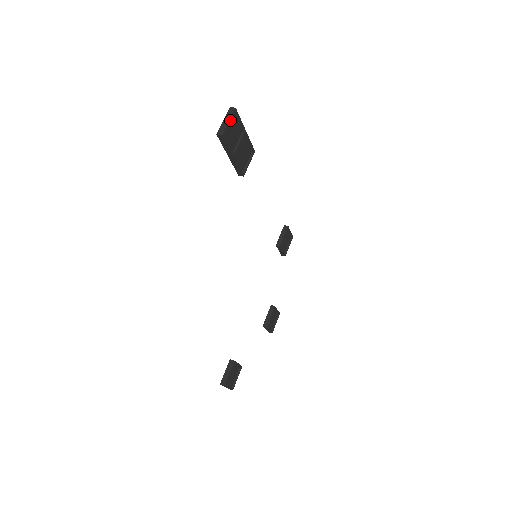
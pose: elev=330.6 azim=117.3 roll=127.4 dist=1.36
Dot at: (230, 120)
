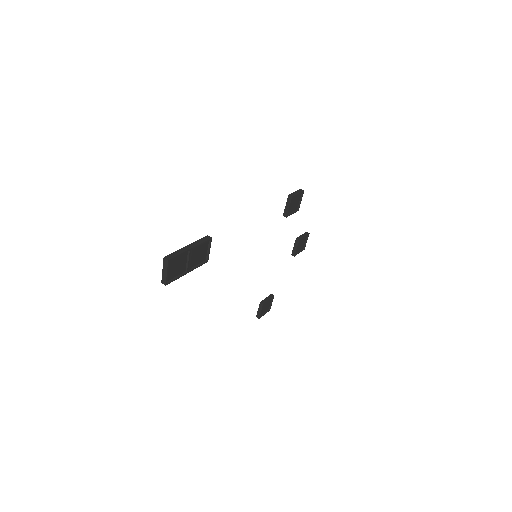
Dot at: (168, 271)
